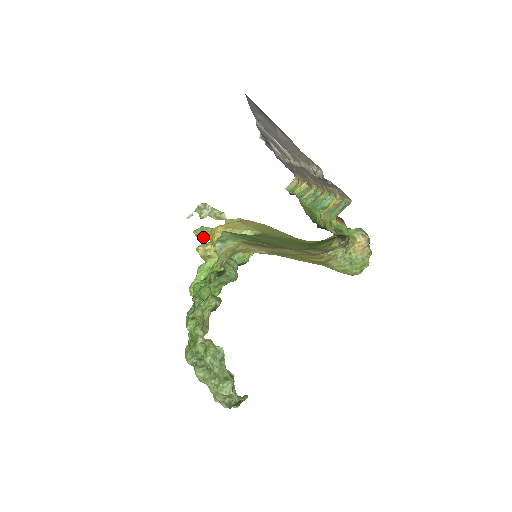
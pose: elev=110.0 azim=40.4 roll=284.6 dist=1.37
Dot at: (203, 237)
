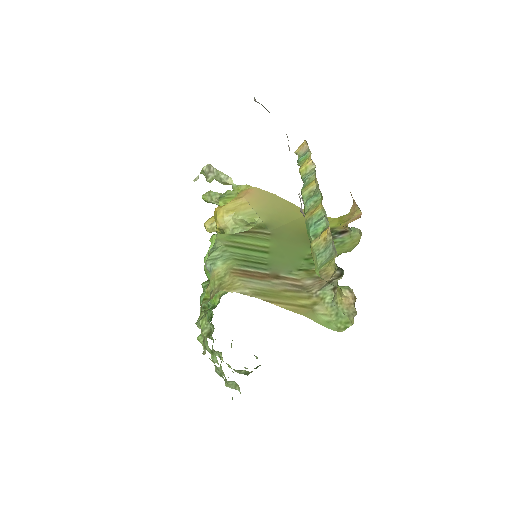
Dot at: (212, 203)
